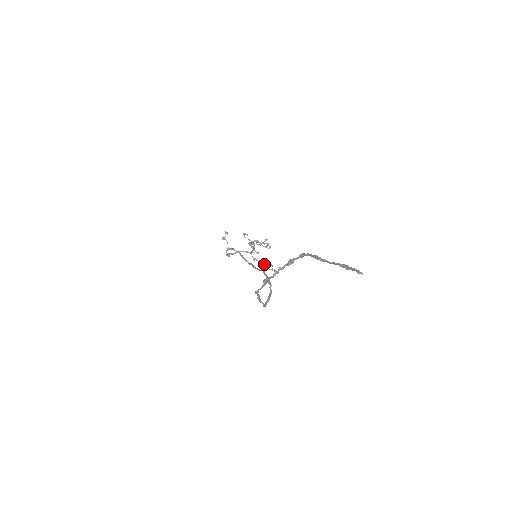
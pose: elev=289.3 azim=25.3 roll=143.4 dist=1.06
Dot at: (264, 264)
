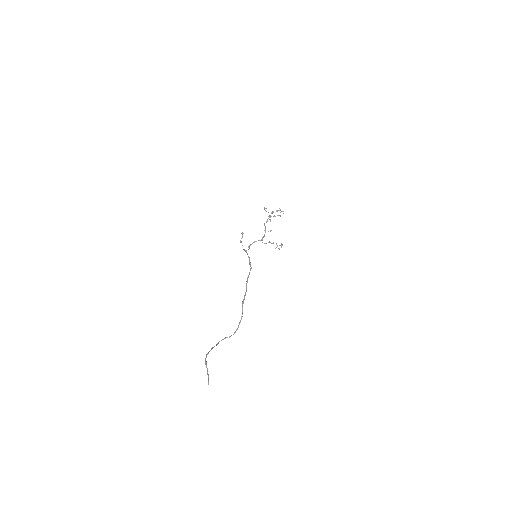
Dot at: occluded
